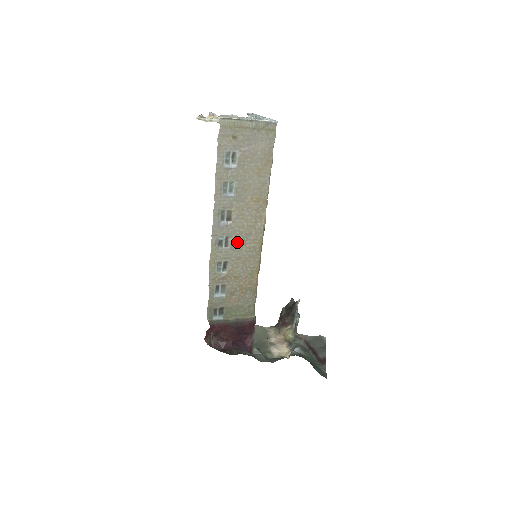
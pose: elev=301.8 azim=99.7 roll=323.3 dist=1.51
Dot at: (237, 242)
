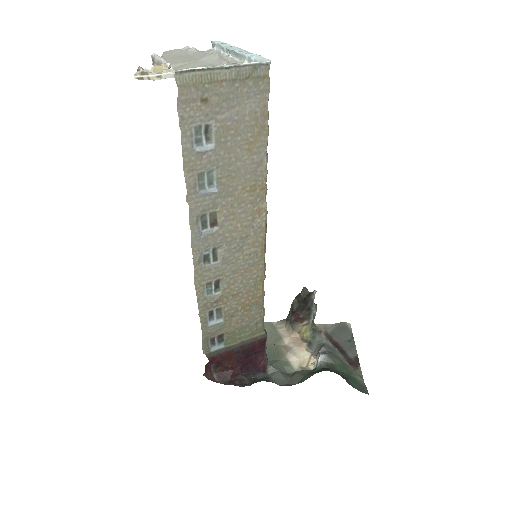
Dot at: (230, 252)
